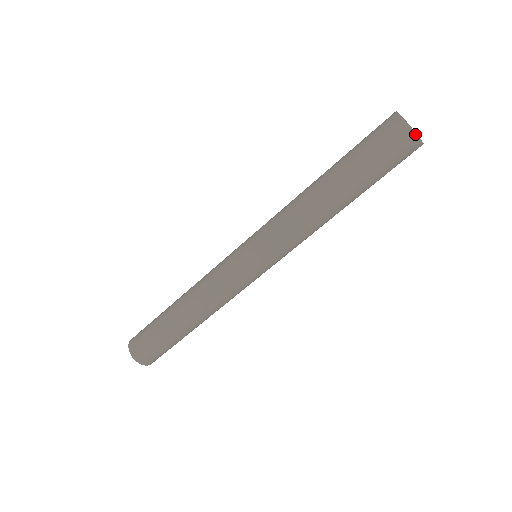
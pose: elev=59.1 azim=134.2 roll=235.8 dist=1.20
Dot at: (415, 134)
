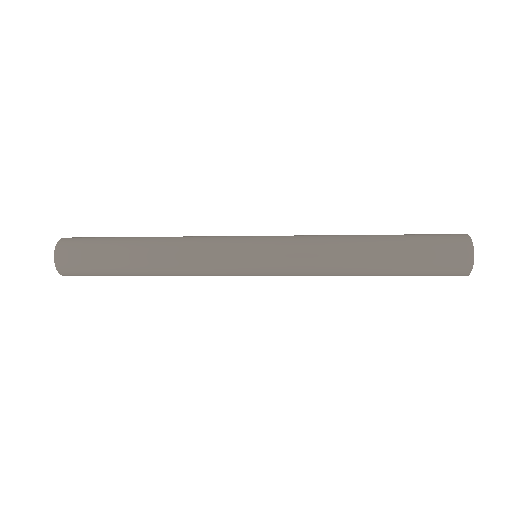
Dot at: occluded
